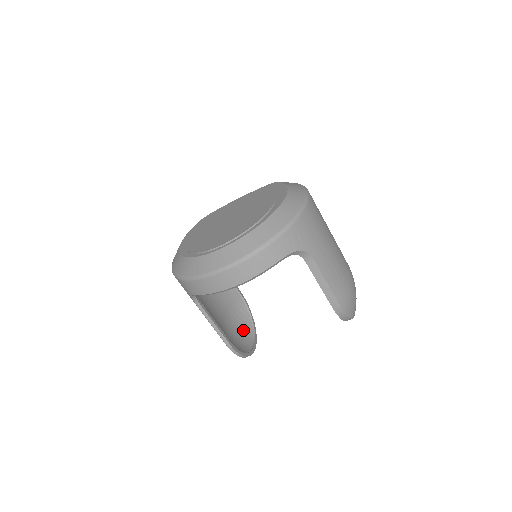
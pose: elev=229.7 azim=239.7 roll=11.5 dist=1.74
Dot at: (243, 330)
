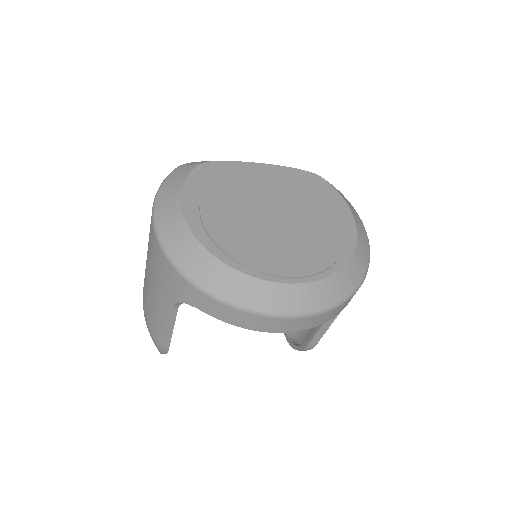
Dot at: occluded
